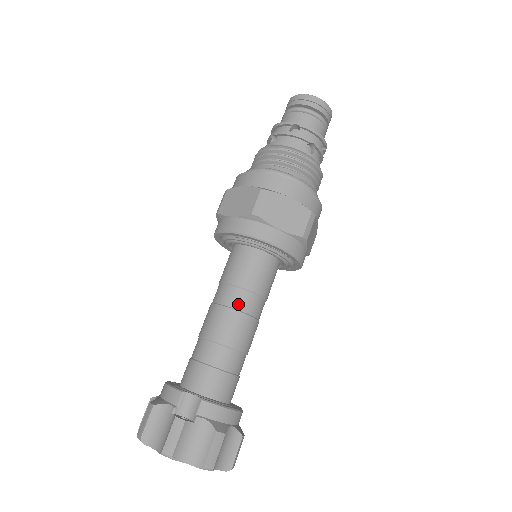
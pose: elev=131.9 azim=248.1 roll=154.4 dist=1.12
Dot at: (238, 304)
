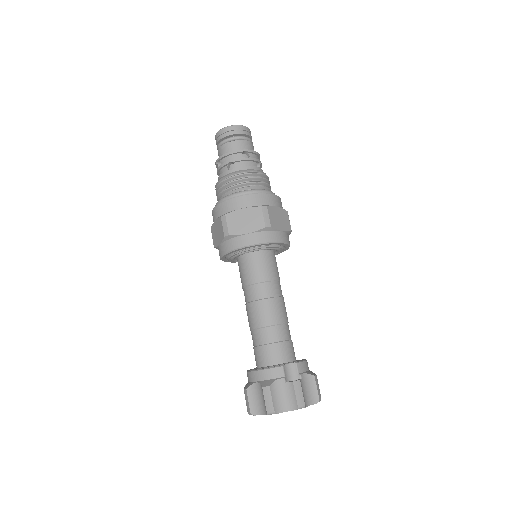
Dot at: (275, 293)
